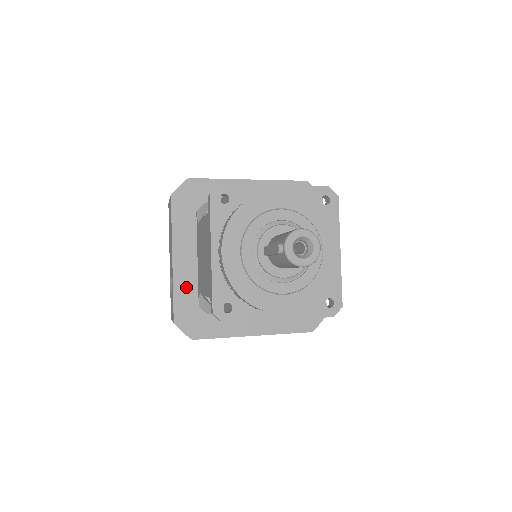
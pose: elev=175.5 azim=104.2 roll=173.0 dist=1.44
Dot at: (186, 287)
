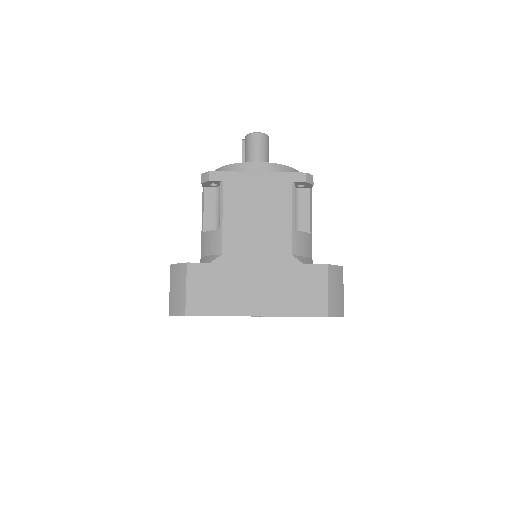
Dot at: occluded
